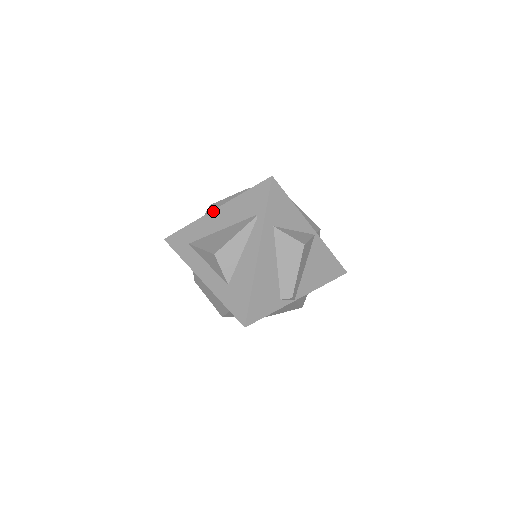
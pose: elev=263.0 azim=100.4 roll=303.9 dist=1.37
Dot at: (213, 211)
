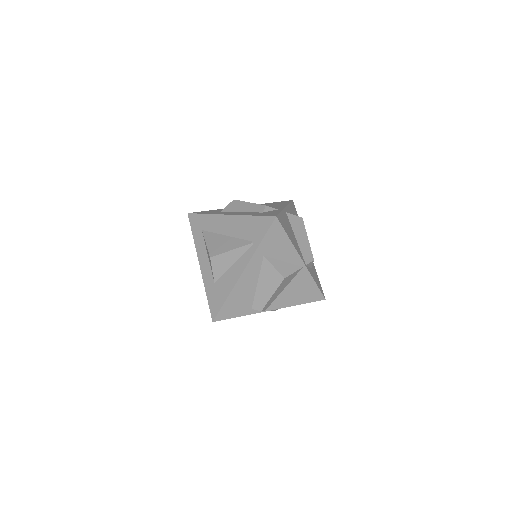
Dot at: (227, 215)
